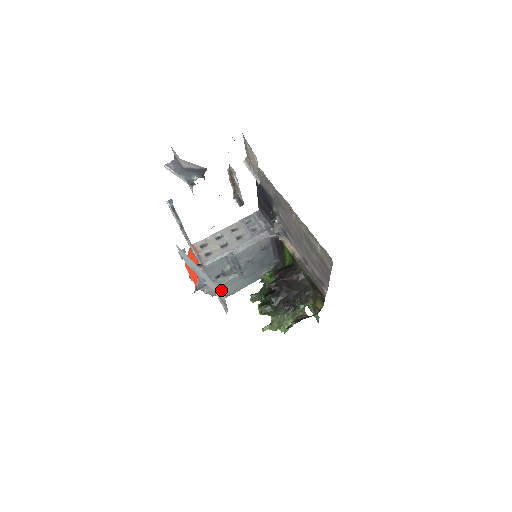
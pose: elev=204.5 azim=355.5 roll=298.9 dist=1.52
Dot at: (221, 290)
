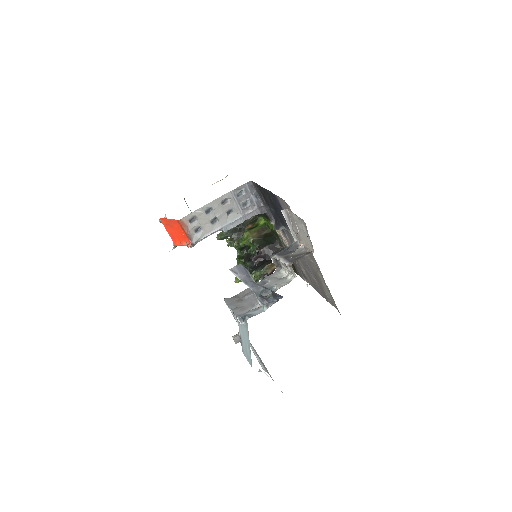
Dot at: occluded
